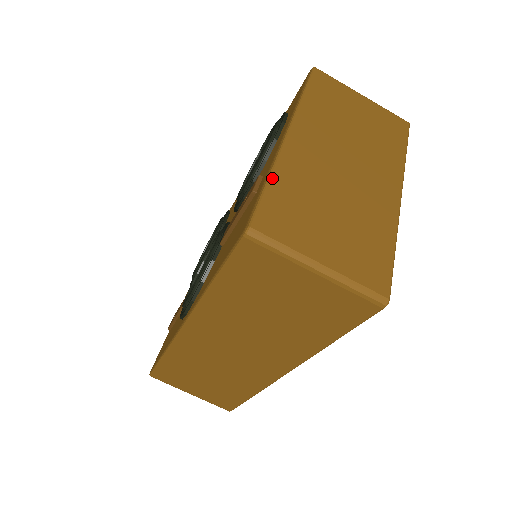
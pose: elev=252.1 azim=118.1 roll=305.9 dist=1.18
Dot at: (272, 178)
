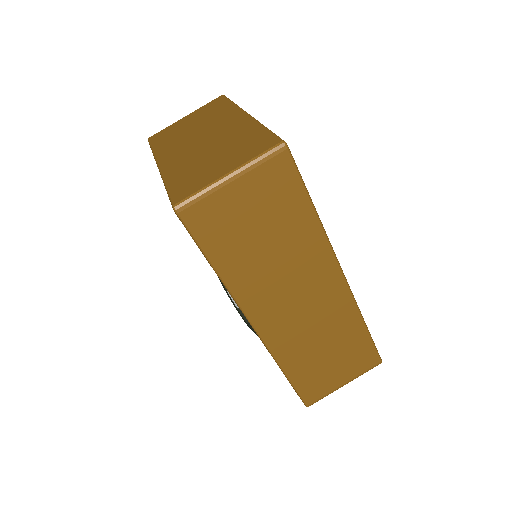
Dot at: (167, 183)
